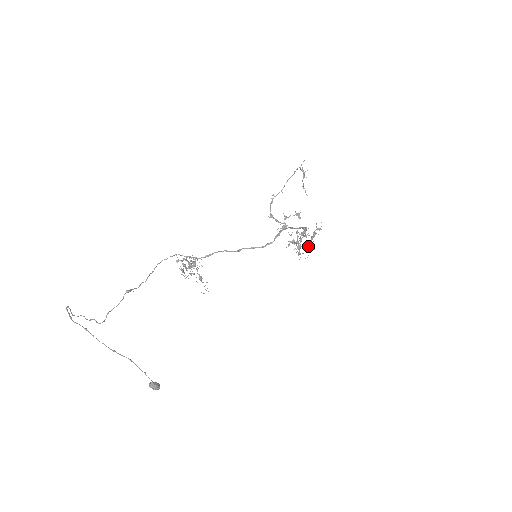
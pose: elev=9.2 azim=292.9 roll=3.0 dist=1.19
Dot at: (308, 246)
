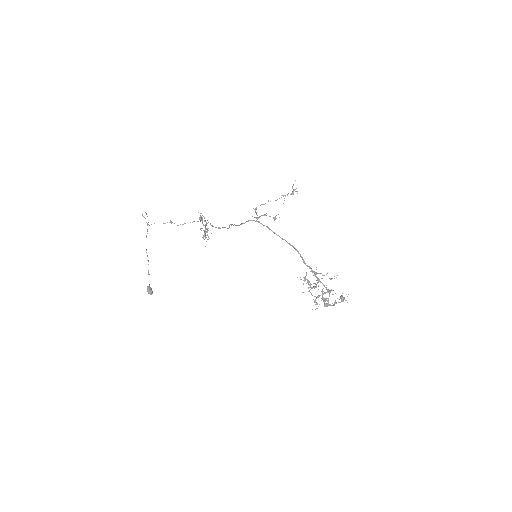
Dot at: (308, 281)
